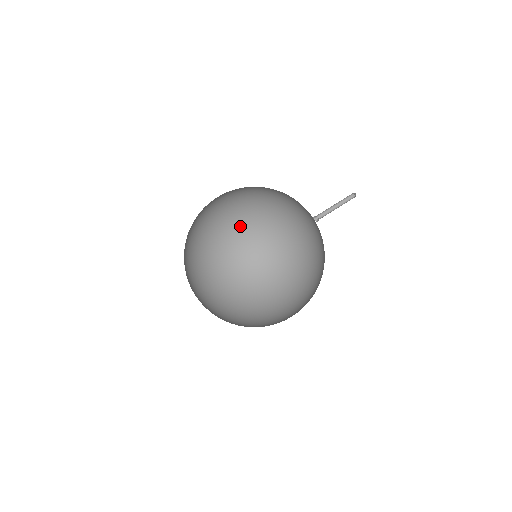
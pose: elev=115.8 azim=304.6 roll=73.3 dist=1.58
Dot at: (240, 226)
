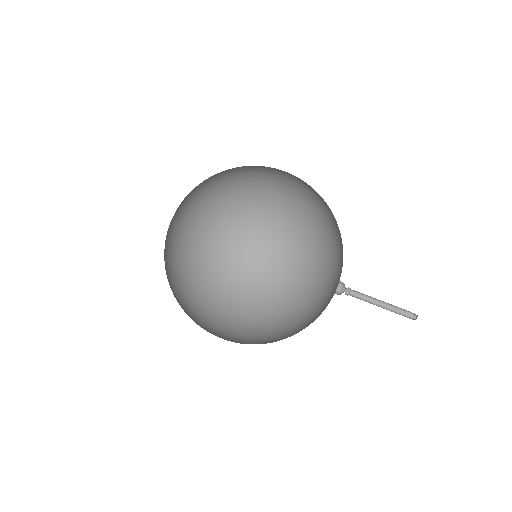
Dot at: (307, 190)
